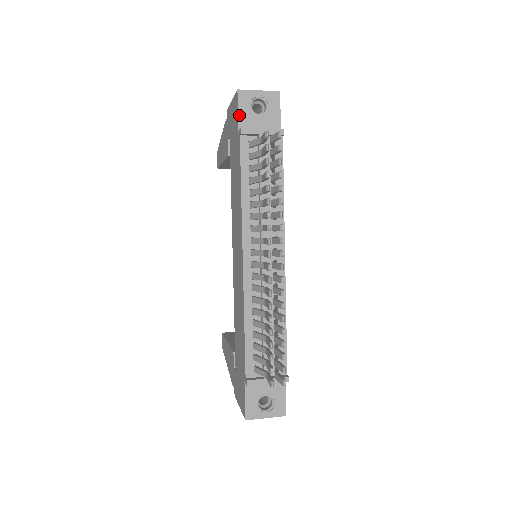
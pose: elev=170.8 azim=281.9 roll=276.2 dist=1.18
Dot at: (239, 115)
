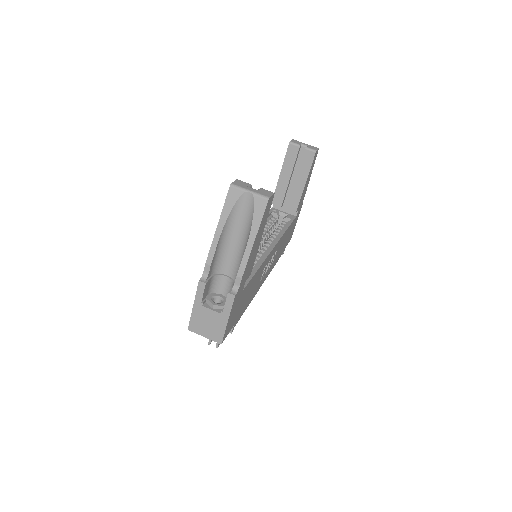
Dot at: occluded
